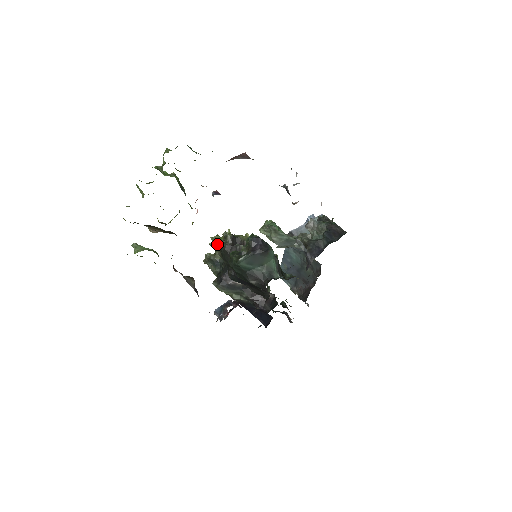
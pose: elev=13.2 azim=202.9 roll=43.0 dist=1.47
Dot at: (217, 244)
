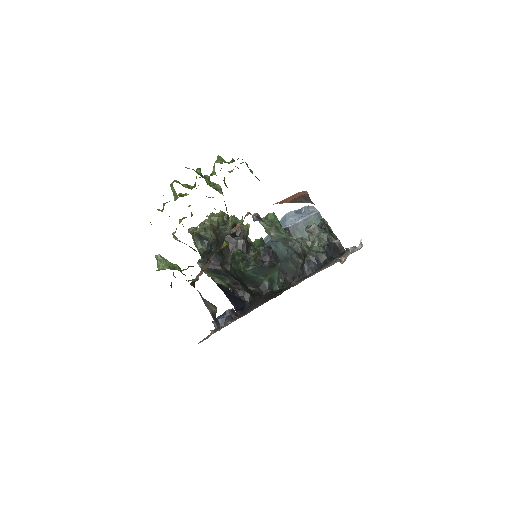
Dot at: (214, 227)
